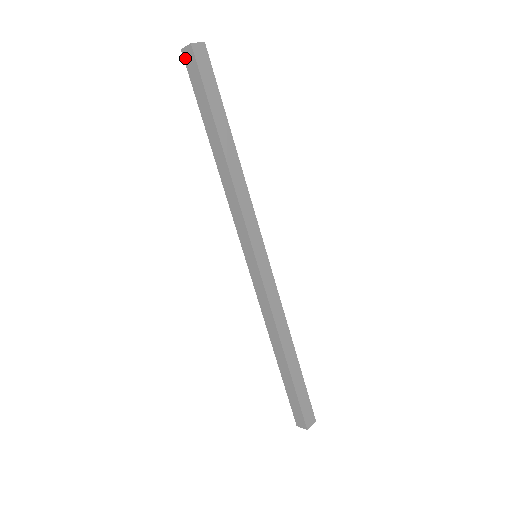
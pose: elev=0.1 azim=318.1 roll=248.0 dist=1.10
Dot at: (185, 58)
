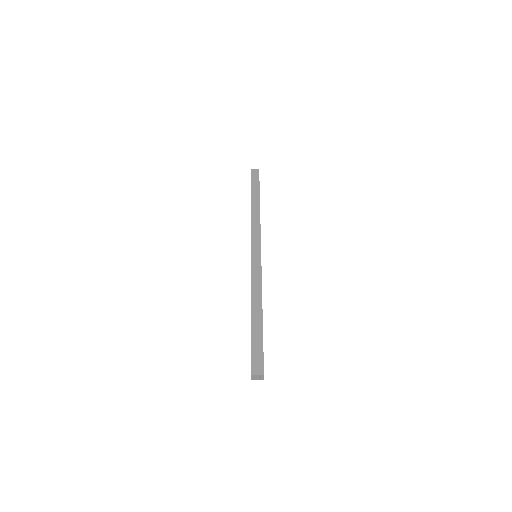
Dot at: (252, 172)
